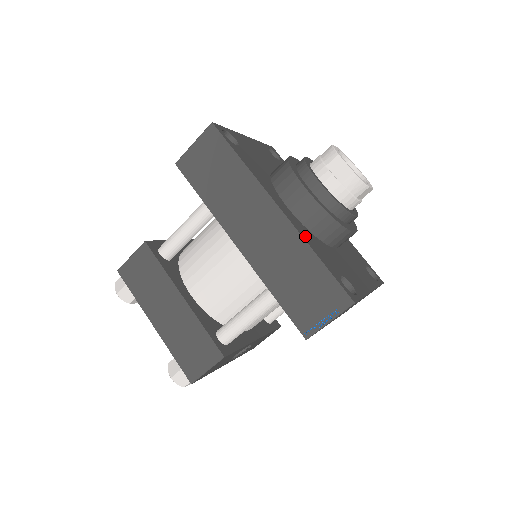
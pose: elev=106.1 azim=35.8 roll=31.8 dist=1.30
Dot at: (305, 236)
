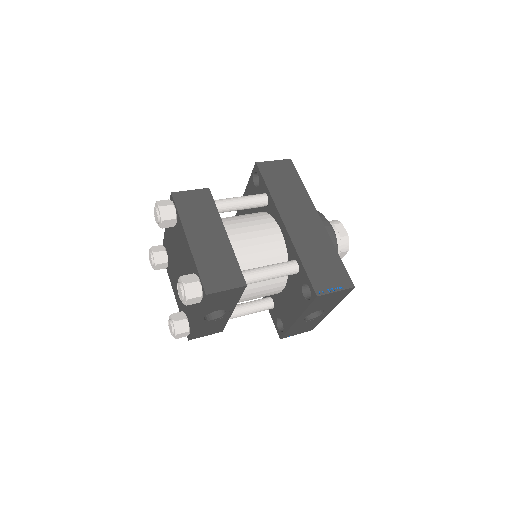
Dot at: occluded
